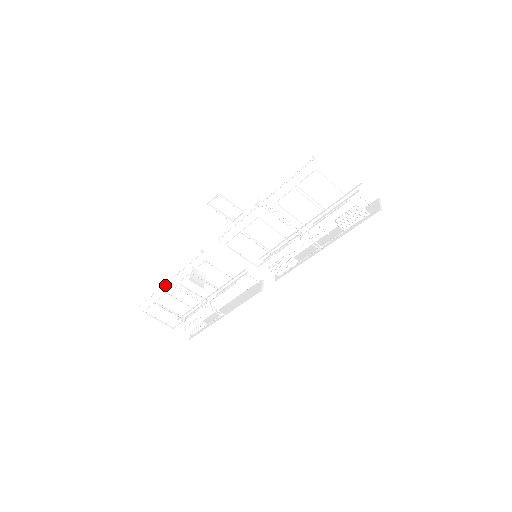
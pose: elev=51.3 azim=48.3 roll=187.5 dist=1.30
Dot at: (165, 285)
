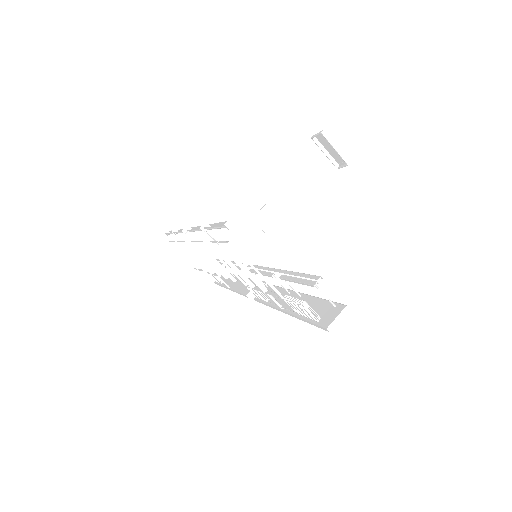
Dot at: (174, 234)
